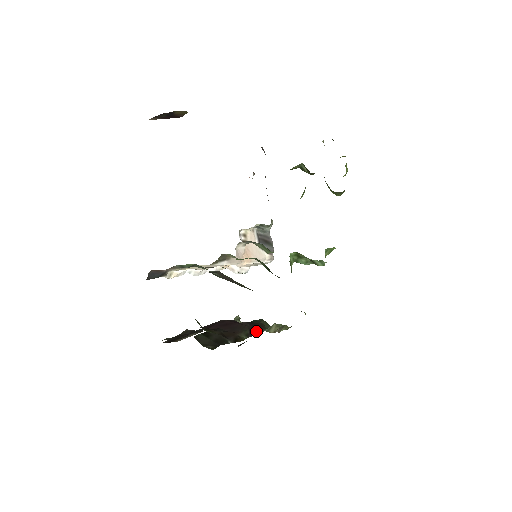
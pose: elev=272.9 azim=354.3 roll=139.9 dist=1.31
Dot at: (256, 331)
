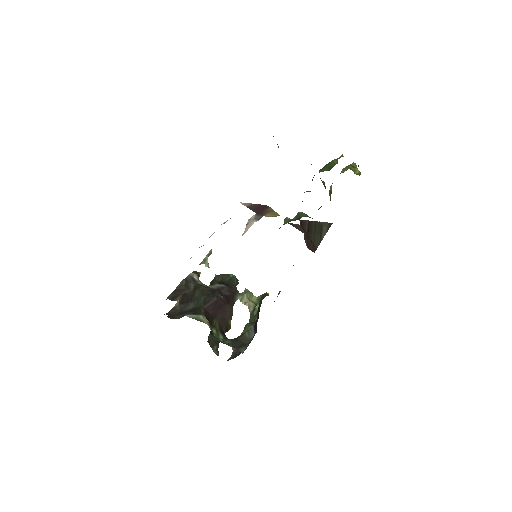
Dot at: (234, 302)
